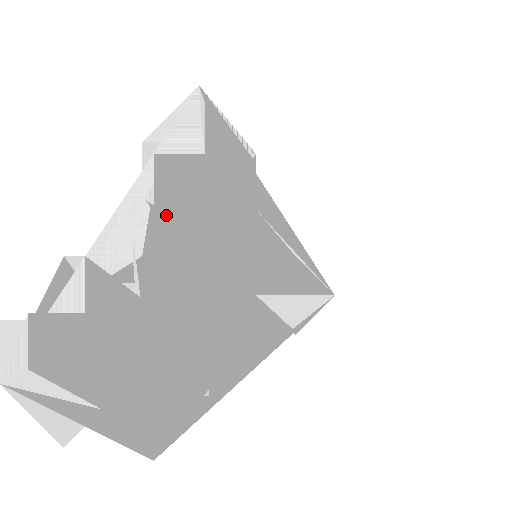
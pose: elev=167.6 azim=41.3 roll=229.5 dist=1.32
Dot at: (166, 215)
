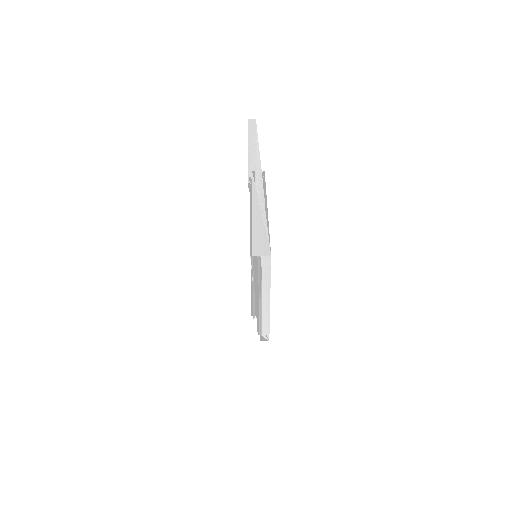
Dot at: occluded
